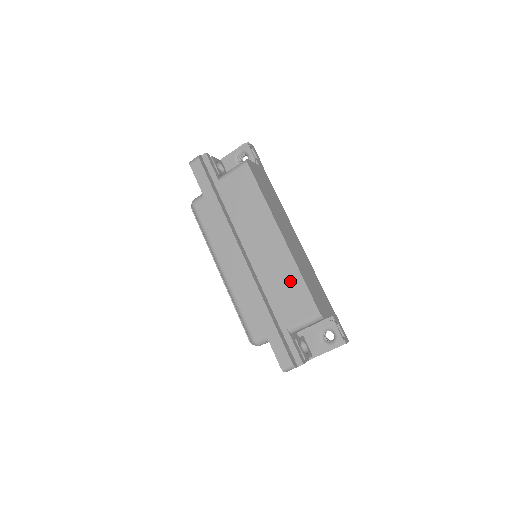
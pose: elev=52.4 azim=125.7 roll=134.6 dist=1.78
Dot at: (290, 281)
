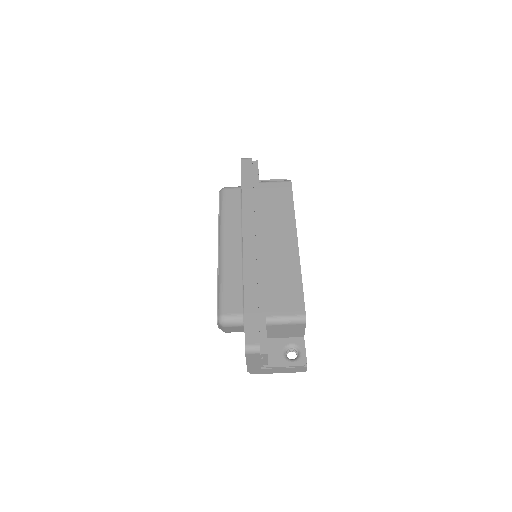
Dot at: (288, 278)
